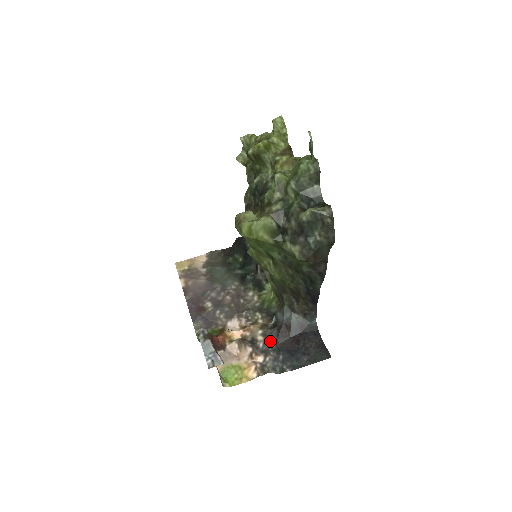
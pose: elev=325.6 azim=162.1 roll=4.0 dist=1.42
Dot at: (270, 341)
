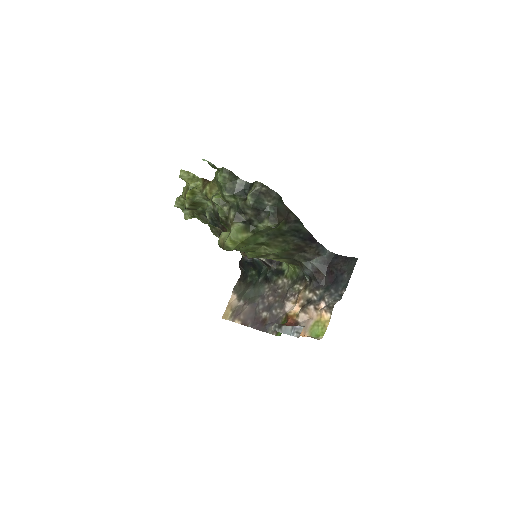
Dot at: (317, 290)
